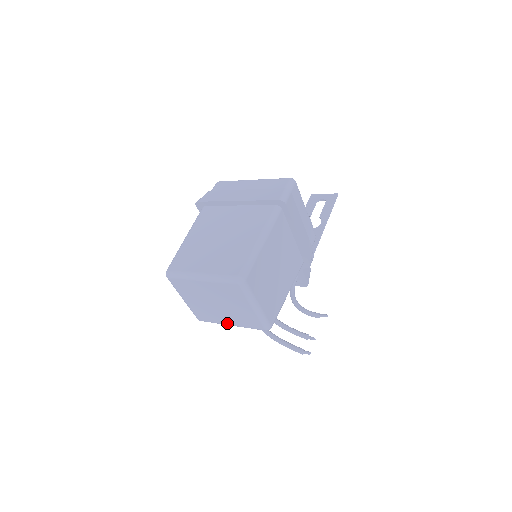
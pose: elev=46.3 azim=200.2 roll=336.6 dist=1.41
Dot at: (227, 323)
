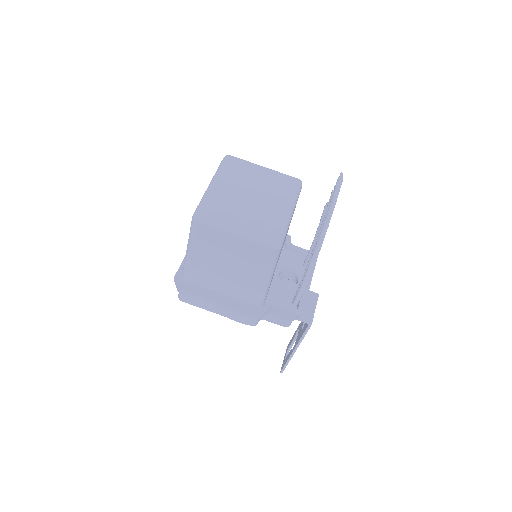
Dot at: (285, 210)
